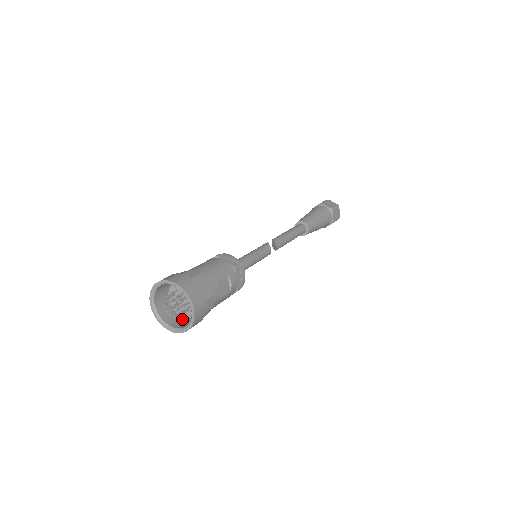
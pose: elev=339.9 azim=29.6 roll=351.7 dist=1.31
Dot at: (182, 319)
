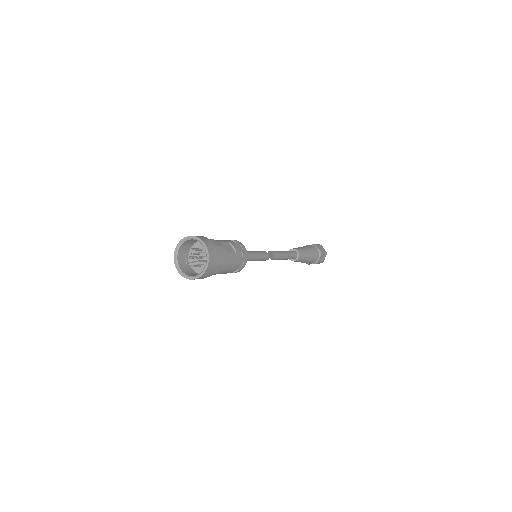
Dot at: occluded
